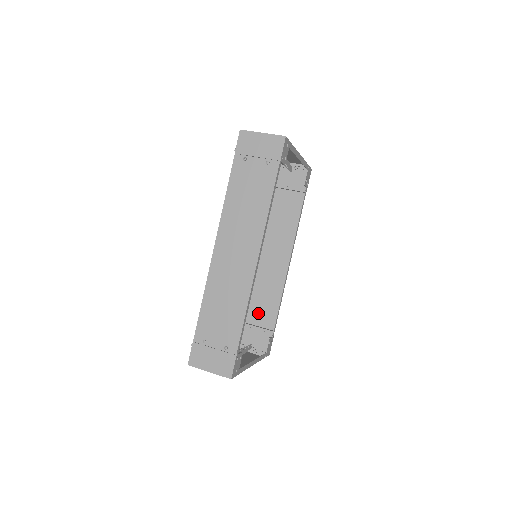
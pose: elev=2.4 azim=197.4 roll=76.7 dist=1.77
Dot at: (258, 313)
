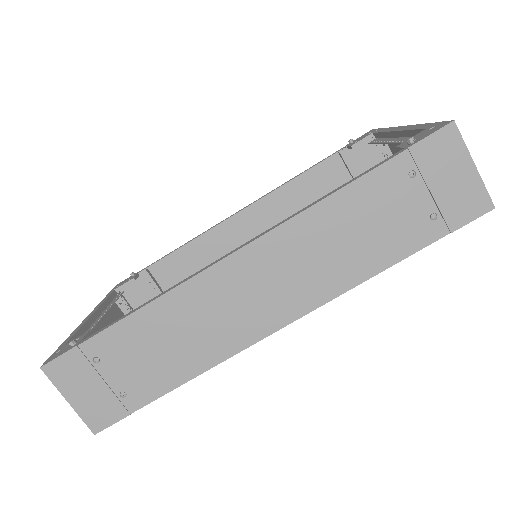
Dot at: (178, 278)
